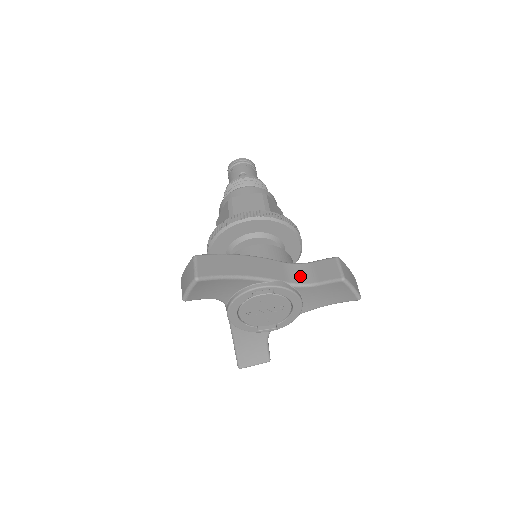
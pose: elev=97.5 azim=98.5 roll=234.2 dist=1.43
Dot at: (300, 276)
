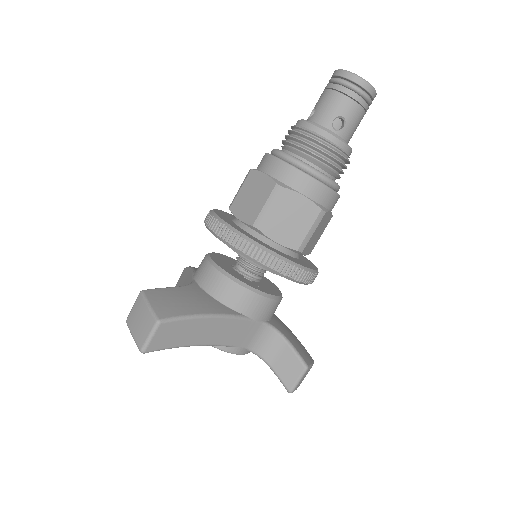
Dot at: (264, 346)
